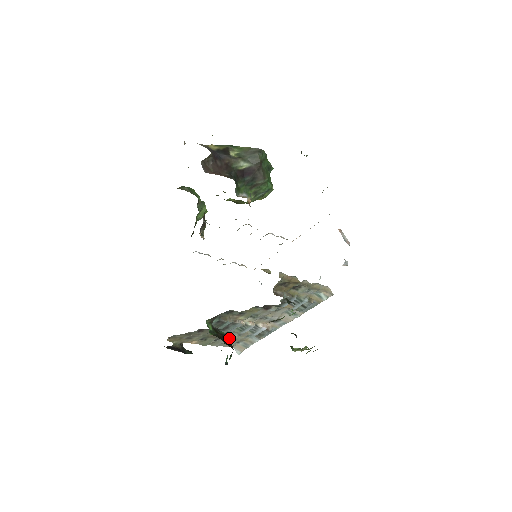
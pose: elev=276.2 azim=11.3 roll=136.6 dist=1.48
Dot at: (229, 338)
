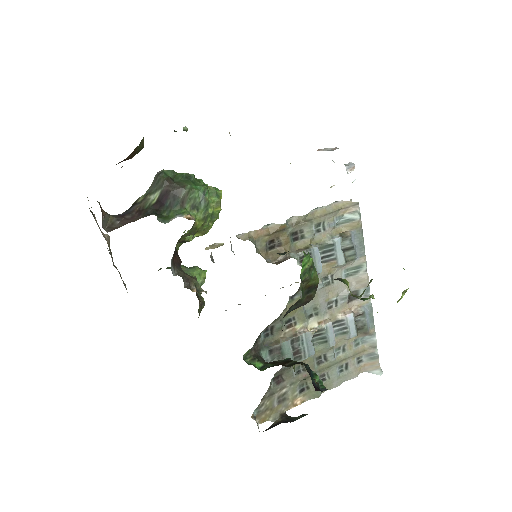
Dot at: (333, 364)
